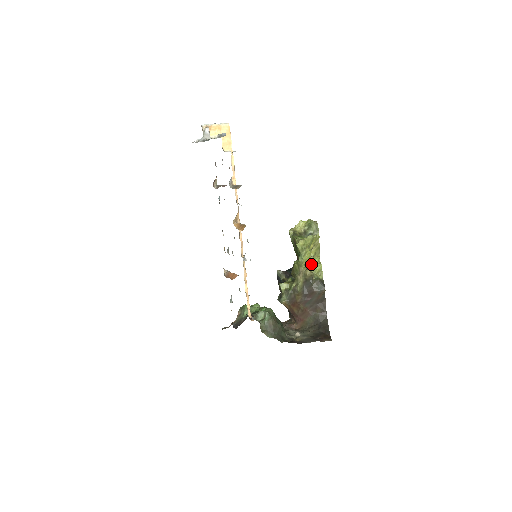
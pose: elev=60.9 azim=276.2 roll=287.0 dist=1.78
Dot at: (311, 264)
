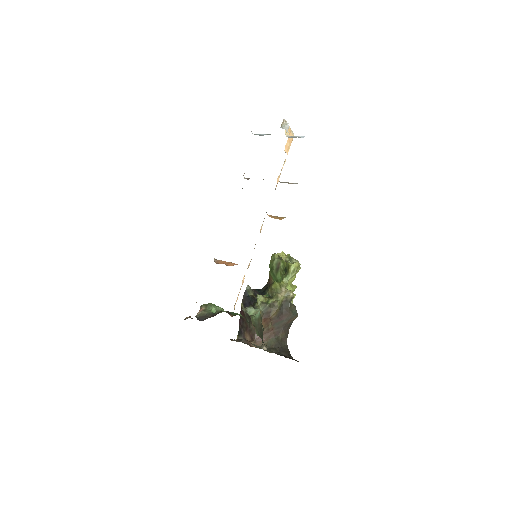
Dot at: (290, 289)
